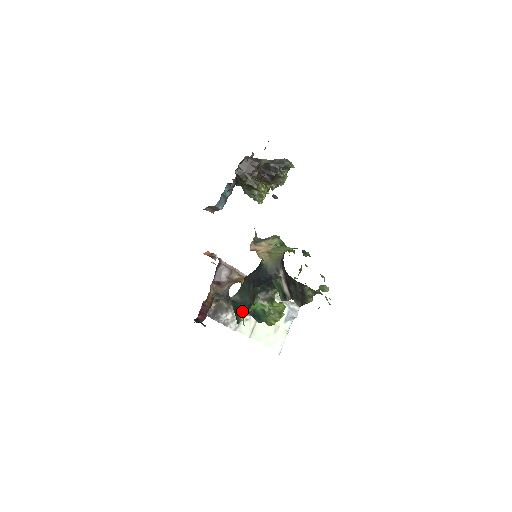
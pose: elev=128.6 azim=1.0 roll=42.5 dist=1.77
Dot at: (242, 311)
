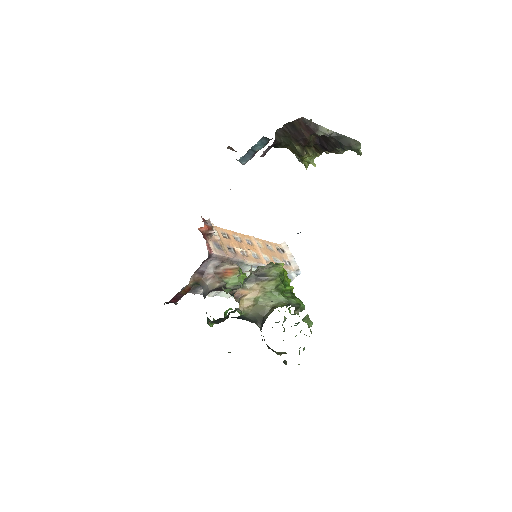
Dot at: occluded
